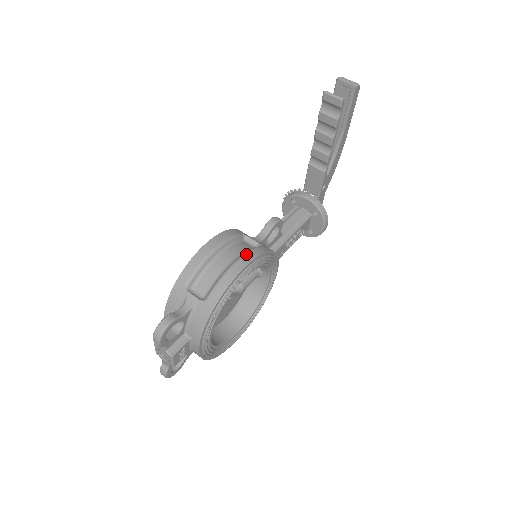
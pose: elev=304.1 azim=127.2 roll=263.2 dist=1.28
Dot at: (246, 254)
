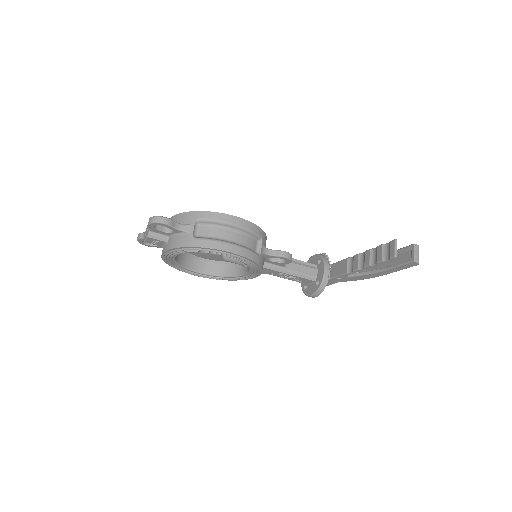
Dot at: (243, 248)
